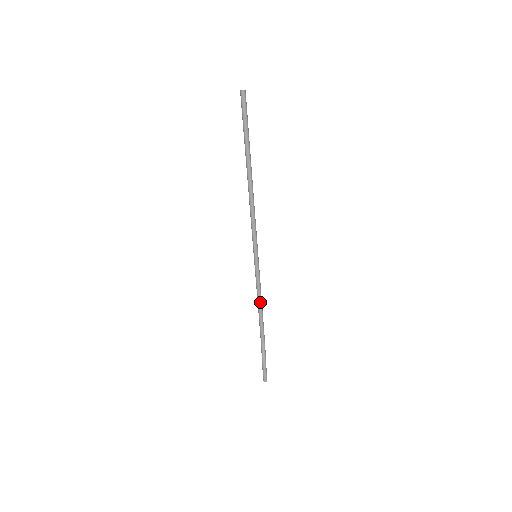
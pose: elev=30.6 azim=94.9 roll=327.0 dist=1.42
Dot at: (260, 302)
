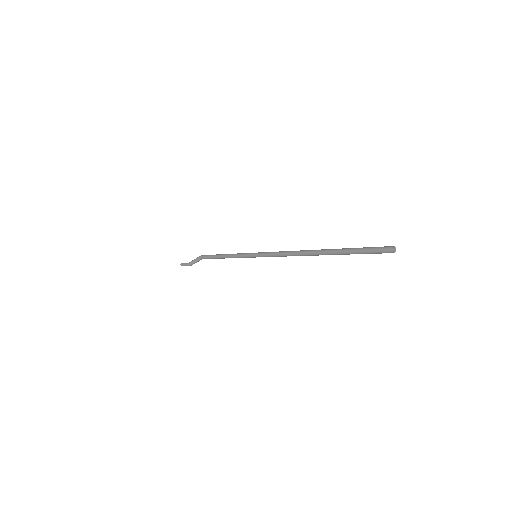
Dot at: occluded
